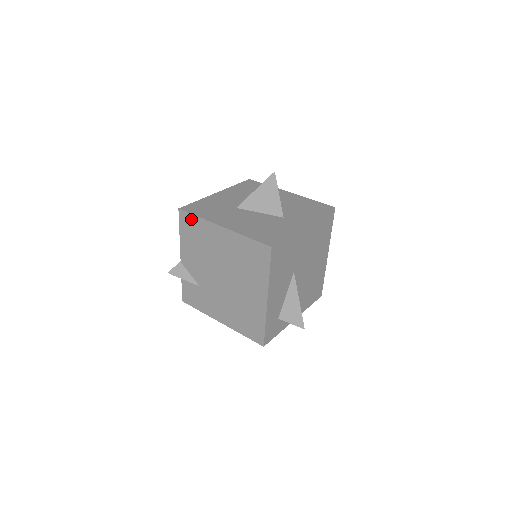
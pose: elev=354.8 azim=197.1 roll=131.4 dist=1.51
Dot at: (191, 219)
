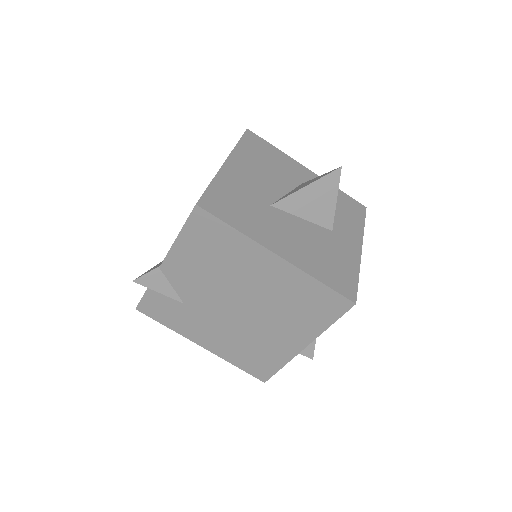
Dot at: (217, 227)
